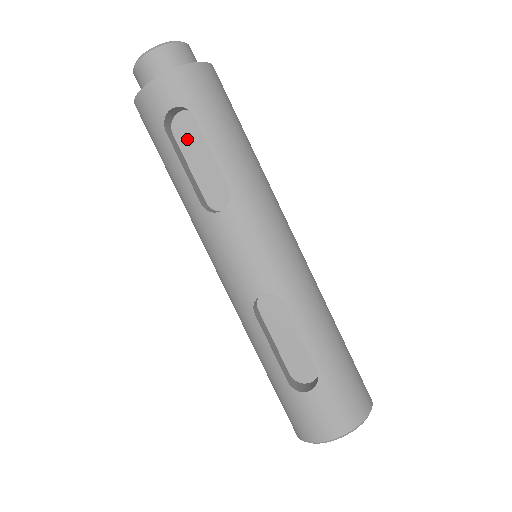
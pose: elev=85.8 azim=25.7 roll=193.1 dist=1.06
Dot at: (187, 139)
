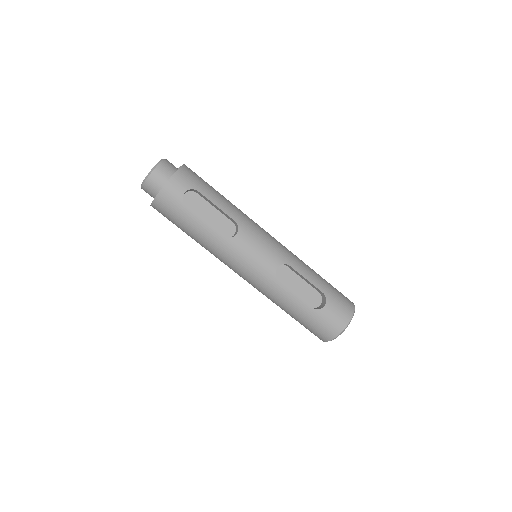
Dot at: (195, 207)
